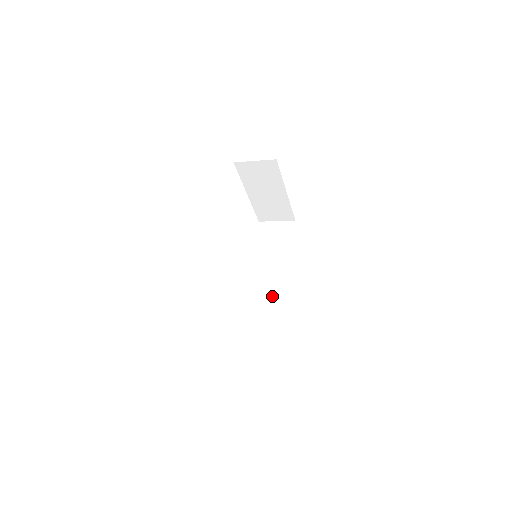
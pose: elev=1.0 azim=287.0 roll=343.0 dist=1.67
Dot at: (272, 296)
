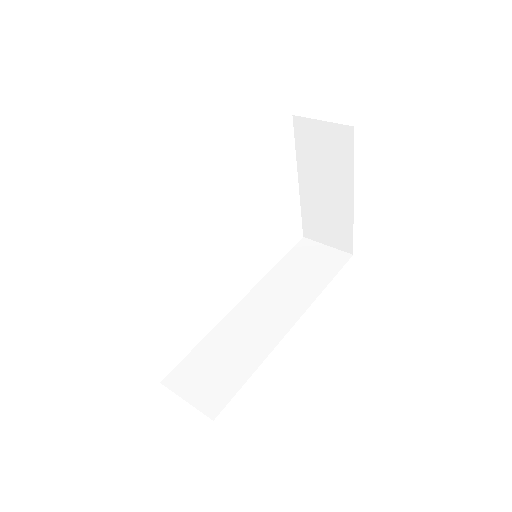
Dot at: (258, 335)
